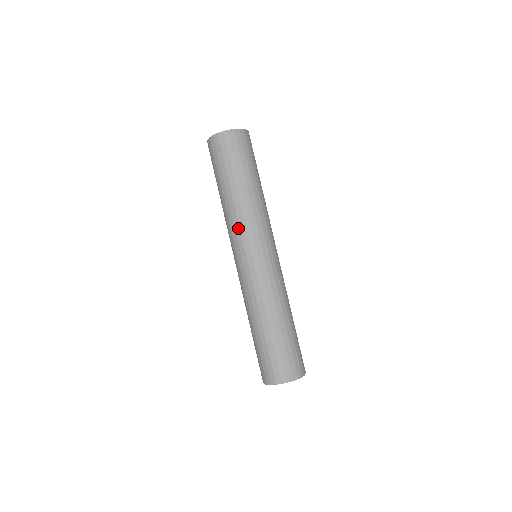
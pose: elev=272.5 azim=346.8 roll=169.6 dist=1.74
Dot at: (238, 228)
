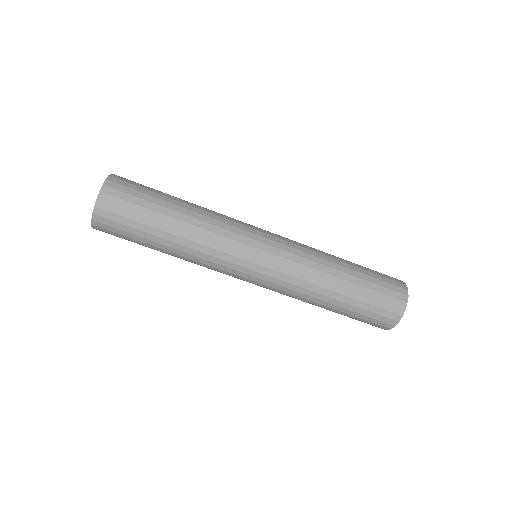
Dot at: (215, 265)
